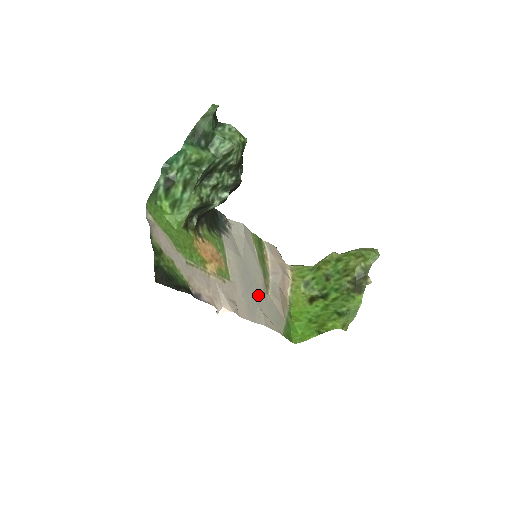
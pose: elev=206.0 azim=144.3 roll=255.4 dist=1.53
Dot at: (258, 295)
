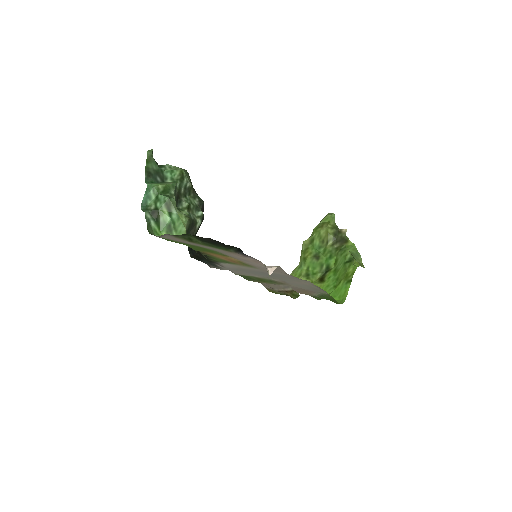
Dot at: occluded
